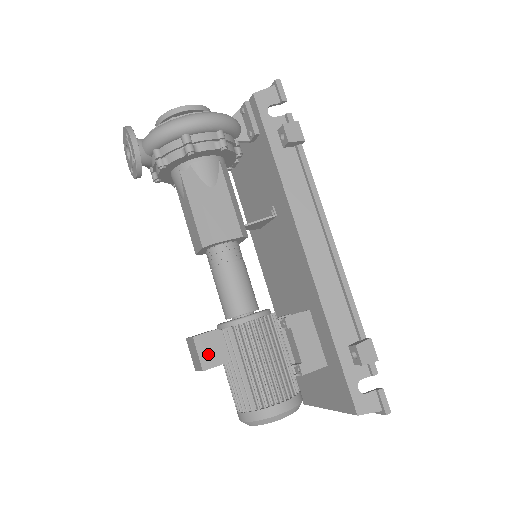
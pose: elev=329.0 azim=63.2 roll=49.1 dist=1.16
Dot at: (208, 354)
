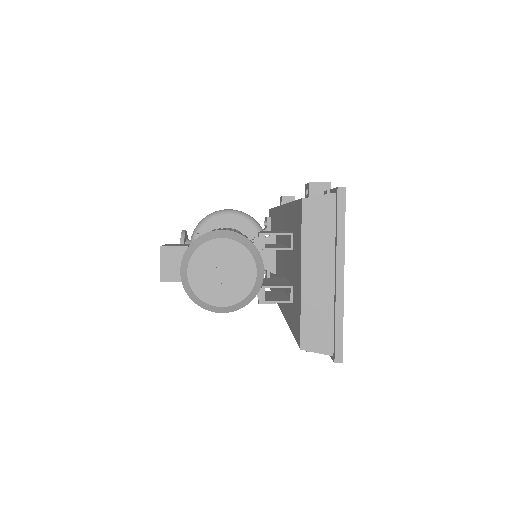
Dot at: occluded
